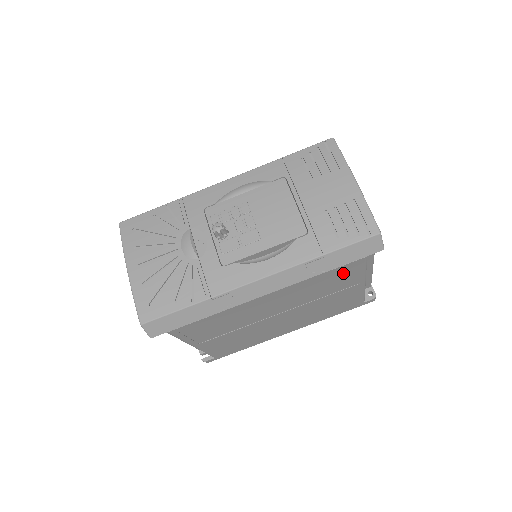
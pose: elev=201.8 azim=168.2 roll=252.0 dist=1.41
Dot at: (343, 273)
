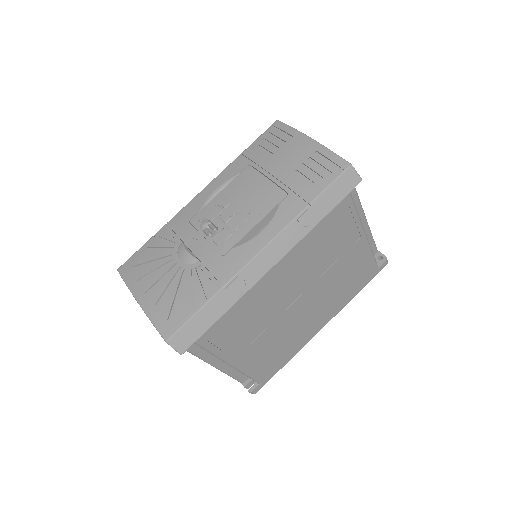
Dot at: (338, 222)
